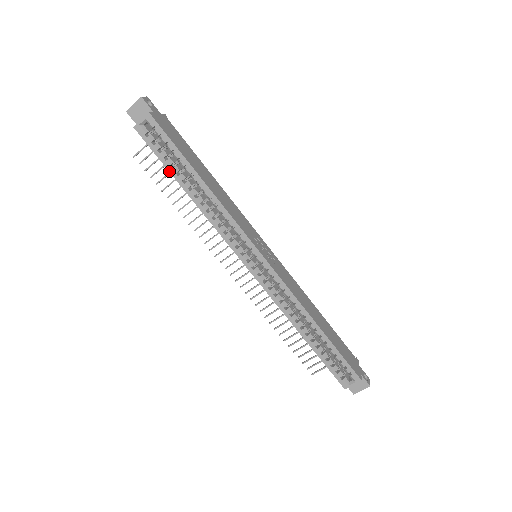
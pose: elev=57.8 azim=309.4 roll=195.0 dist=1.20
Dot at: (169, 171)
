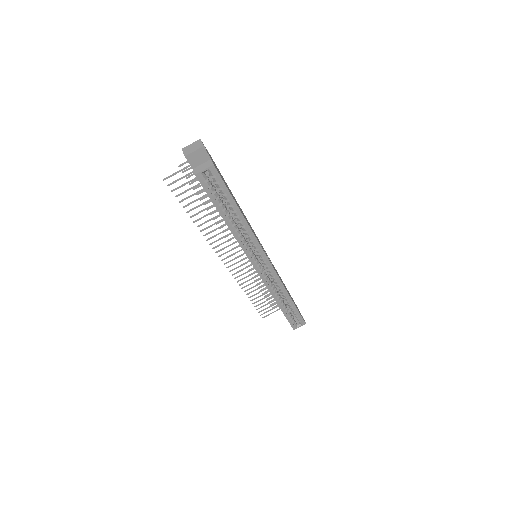
Dot at: (216, 208)
